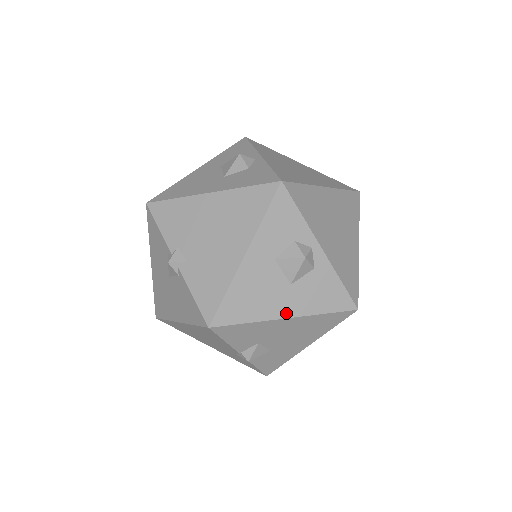
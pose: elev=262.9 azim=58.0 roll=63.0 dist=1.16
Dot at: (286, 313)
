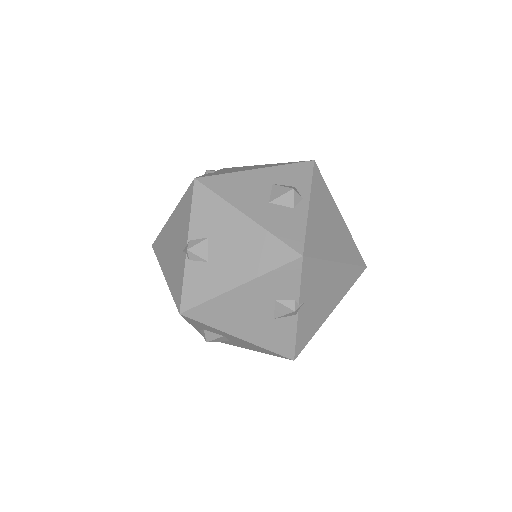
Dot at: (249, 213)
